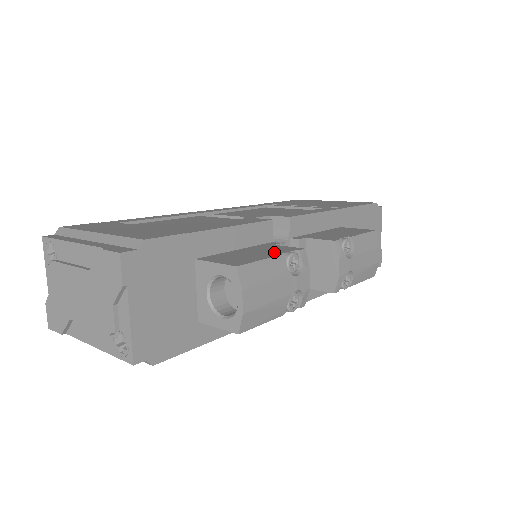
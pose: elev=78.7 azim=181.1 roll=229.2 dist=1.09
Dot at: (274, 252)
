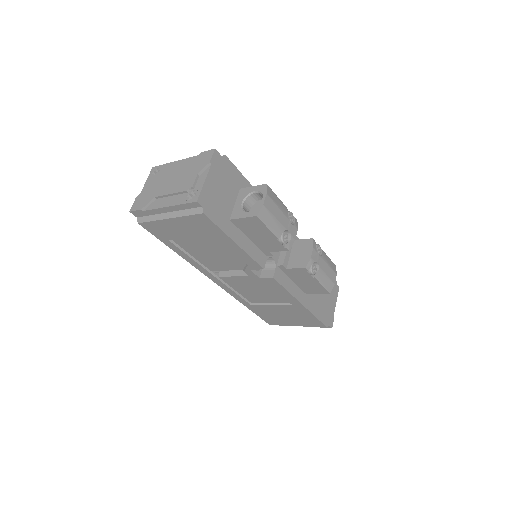
Dot at: occluded
